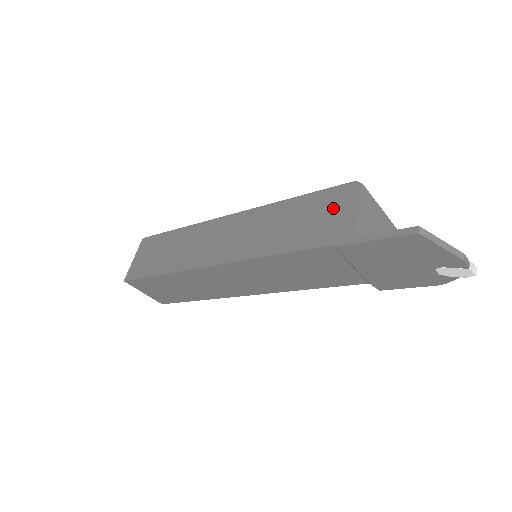
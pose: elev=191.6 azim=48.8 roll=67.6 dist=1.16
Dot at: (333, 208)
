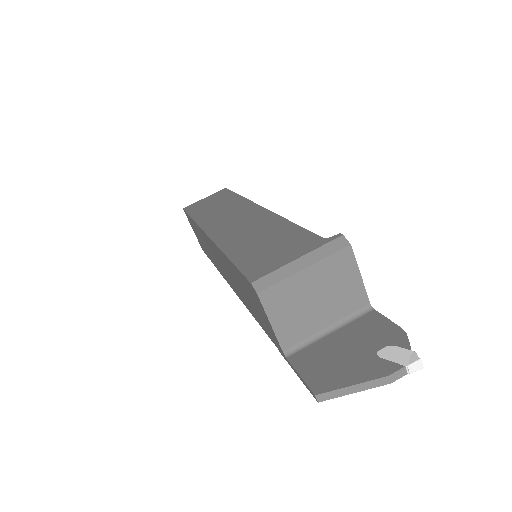
Dot at: (256, 304)
